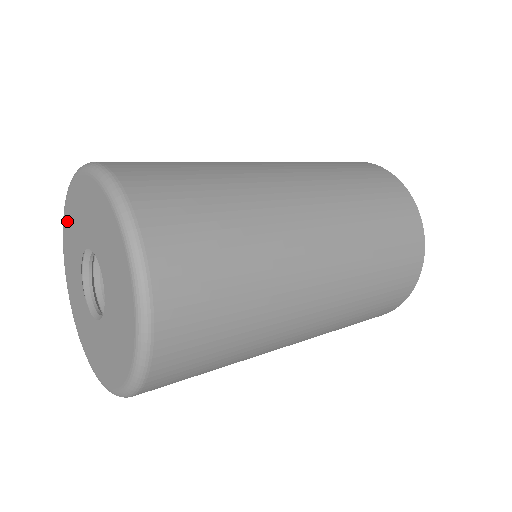
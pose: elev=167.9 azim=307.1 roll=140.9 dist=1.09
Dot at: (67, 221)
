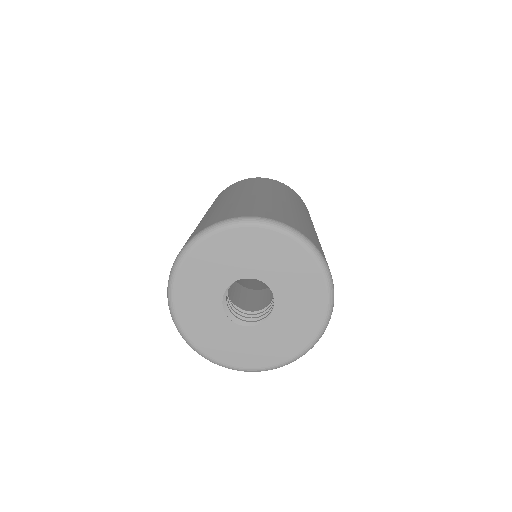
Dot at: (197, 259)
